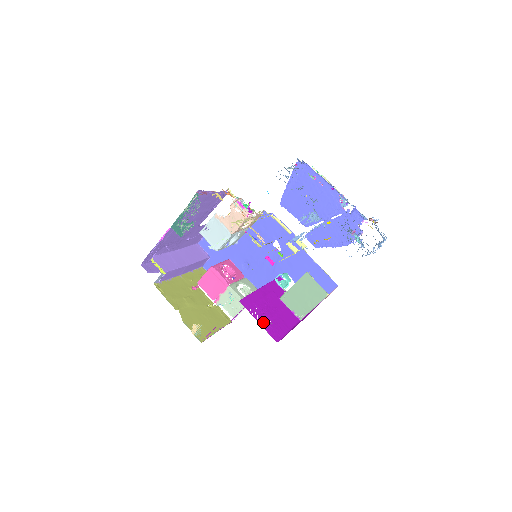
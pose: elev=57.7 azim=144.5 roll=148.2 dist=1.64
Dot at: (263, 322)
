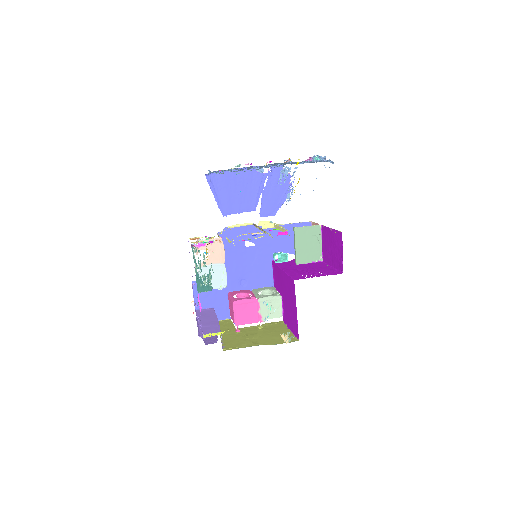
Dot at: (320, 275)
